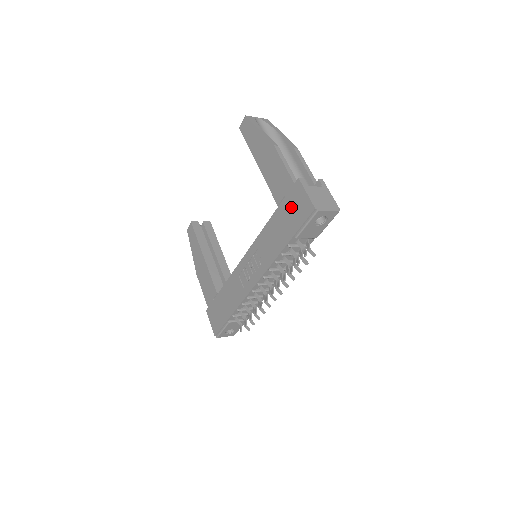
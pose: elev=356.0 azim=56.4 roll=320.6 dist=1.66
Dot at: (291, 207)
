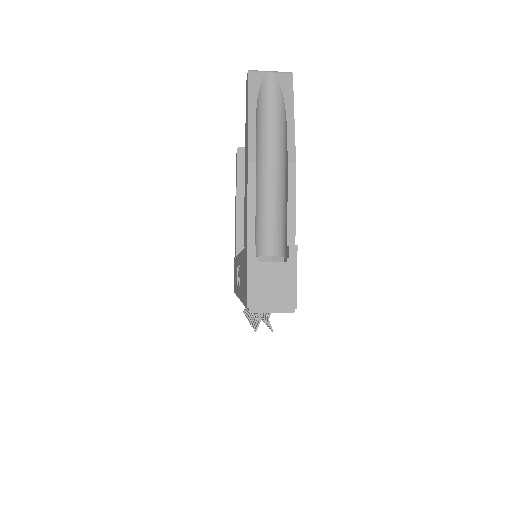
Dot at: (244, 269)
